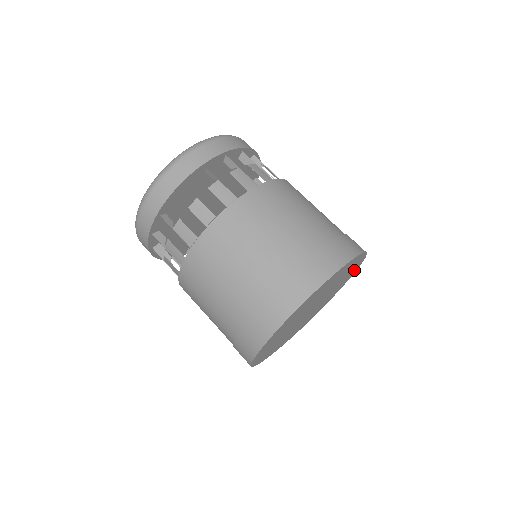
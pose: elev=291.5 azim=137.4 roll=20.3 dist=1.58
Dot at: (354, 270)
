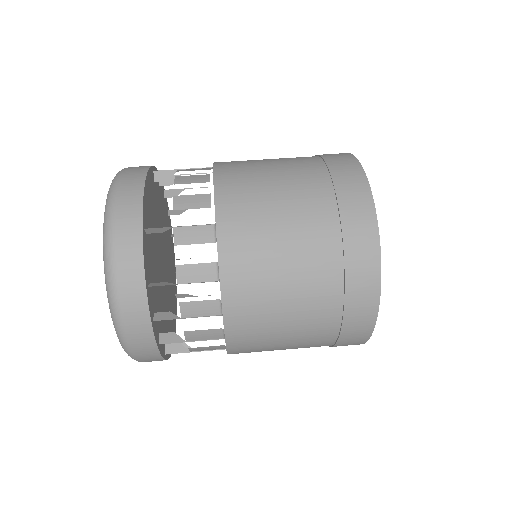
Dot at: occluded
